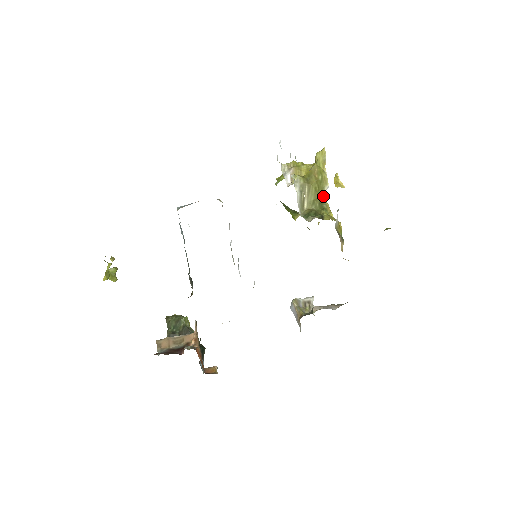
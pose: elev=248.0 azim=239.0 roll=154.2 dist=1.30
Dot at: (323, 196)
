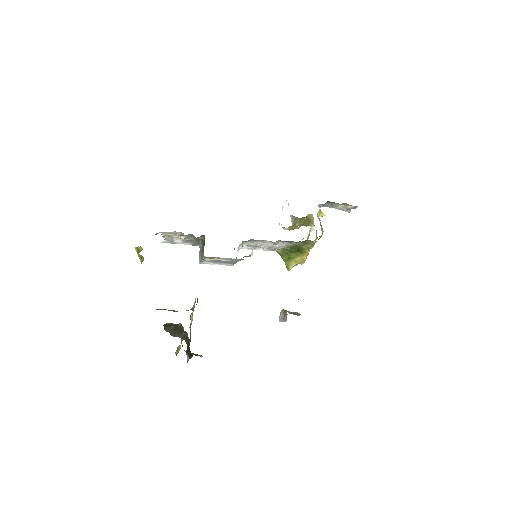
Dot at: occluded
